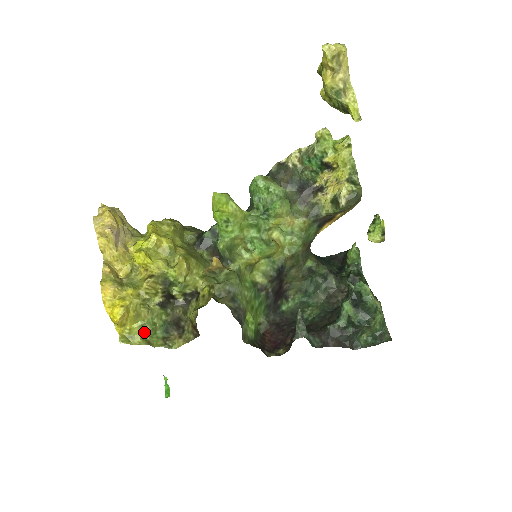
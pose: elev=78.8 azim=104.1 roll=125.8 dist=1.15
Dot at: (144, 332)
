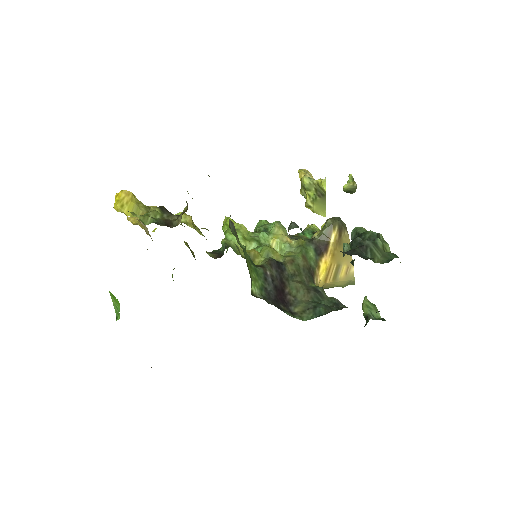
Dot at: (135, 215)
